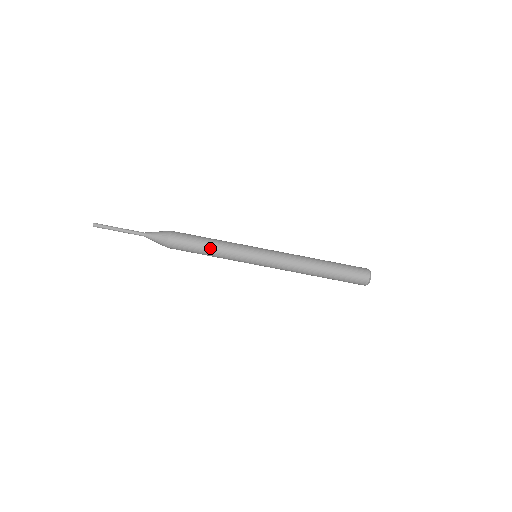
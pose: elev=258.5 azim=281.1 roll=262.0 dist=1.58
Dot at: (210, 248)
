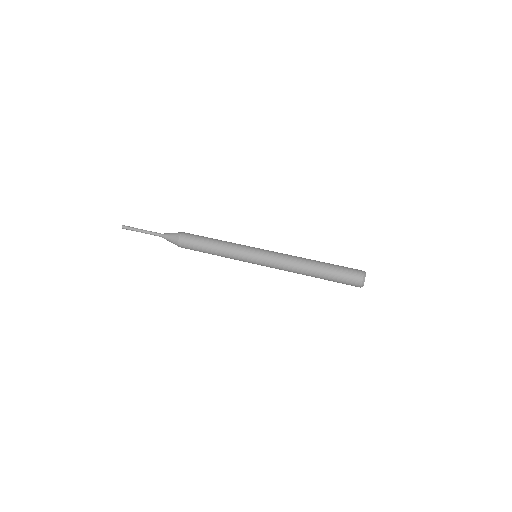
Dot at: (214, 244)
